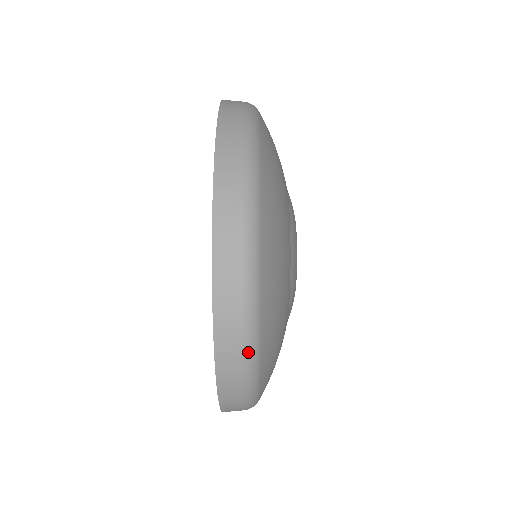
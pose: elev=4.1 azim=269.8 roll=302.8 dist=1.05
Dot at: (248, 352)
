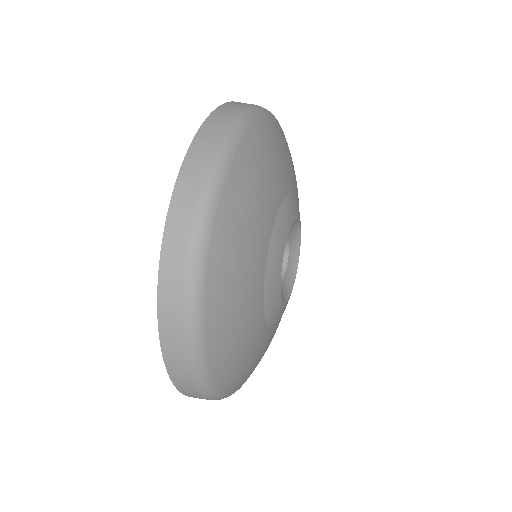
Dot at: occluded
